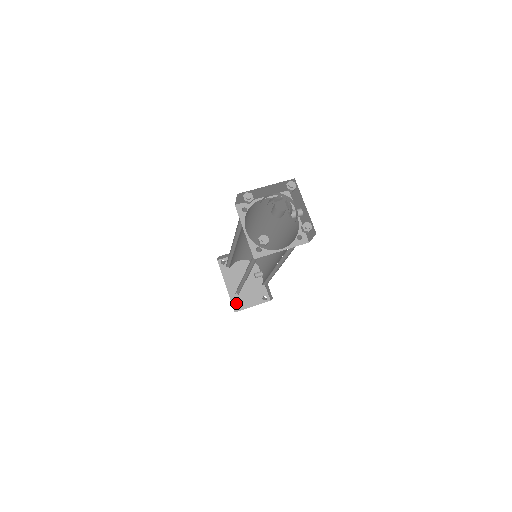
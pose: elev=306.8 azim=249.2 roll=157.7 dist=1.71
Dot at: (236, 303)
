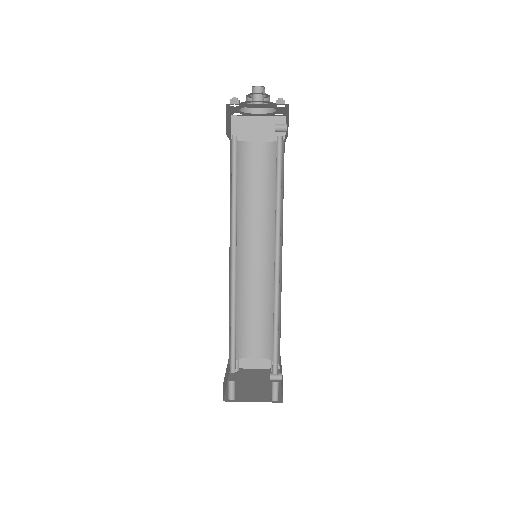
Dot at: occluded
